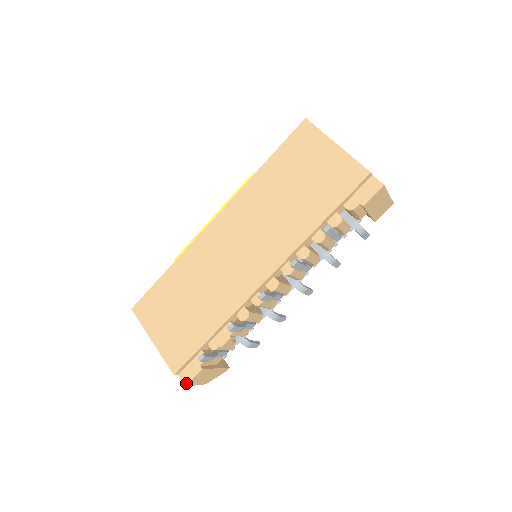
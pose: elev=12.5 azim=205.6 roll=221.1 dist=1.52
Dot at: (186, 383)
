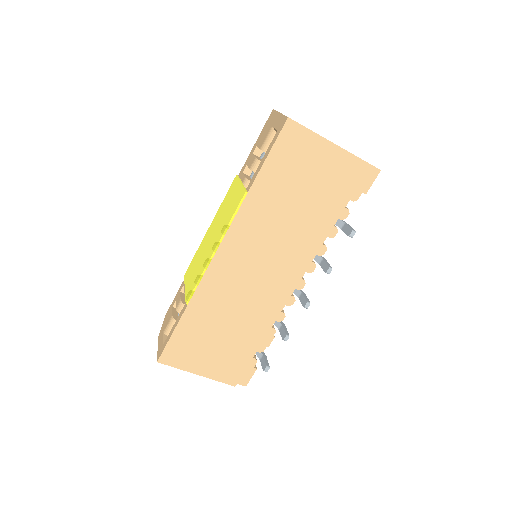
Dot at: (246, 384)
